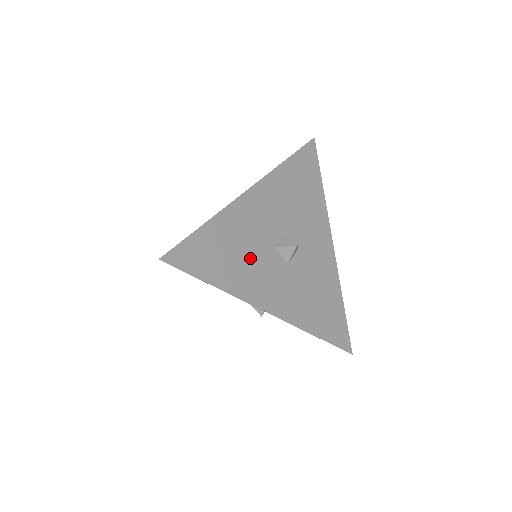
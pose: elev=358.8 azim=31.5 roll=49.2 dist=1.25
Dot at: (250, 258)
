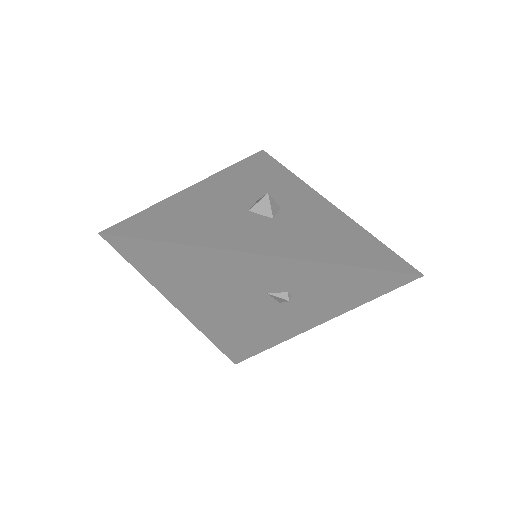
Dot at: (218, 221)
